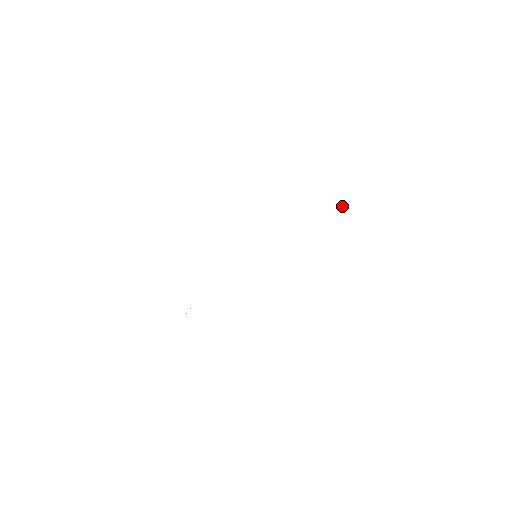
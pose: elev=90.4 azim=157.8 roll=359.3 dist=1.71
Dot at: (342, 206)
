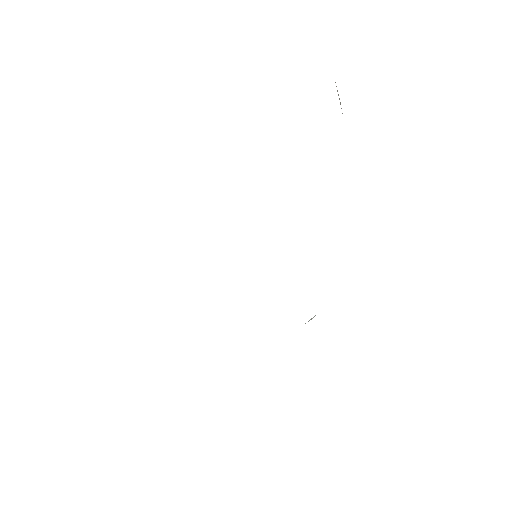
Dot at: occluded
